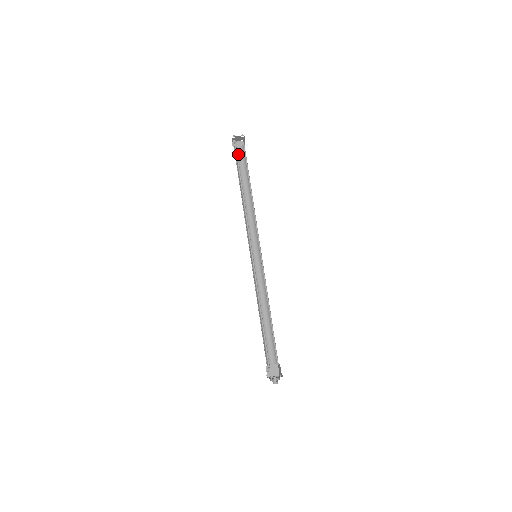
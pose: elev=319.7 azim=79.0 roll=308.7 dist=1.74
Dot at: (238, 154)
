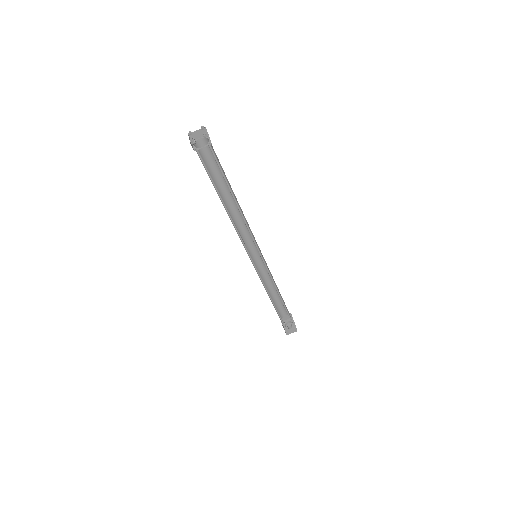
Dot at: (203, 150)
